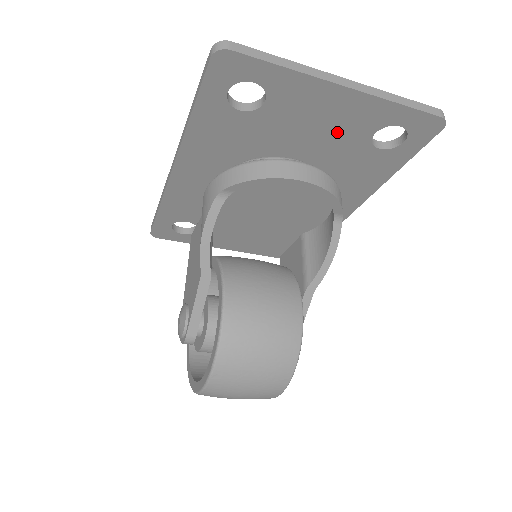
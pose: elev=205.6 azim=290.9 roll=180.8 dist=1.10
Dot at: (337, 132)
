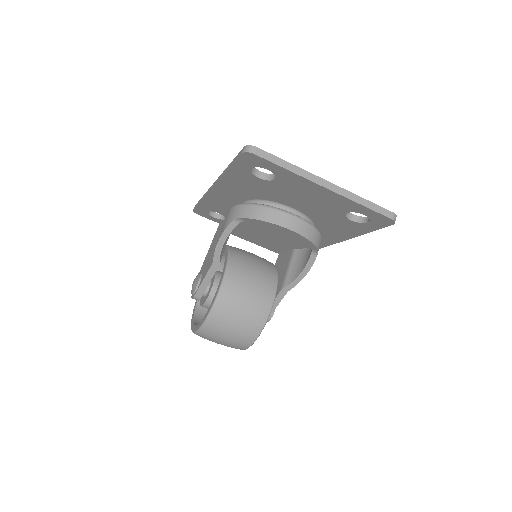
Dot at: (322, 205)
